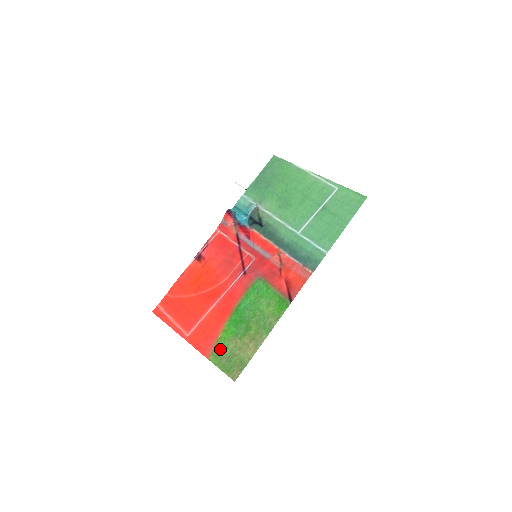
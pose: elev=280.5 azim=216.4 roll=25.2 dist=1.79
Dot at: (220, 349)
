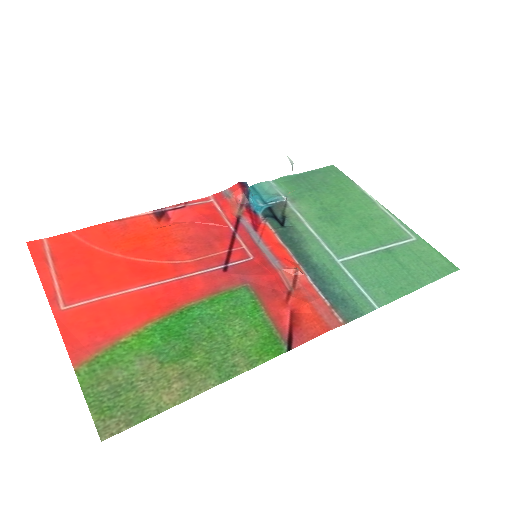
Dot at: (110, 362)
